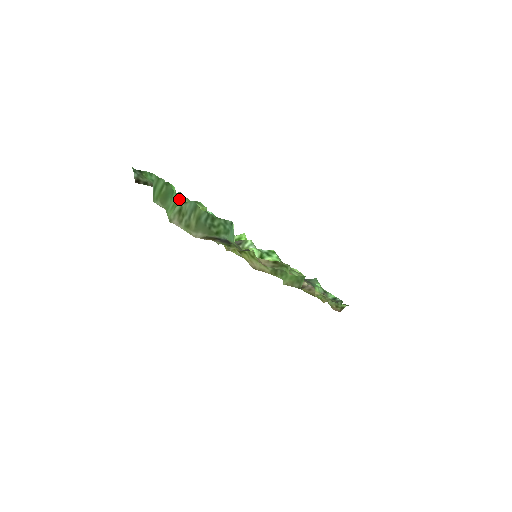
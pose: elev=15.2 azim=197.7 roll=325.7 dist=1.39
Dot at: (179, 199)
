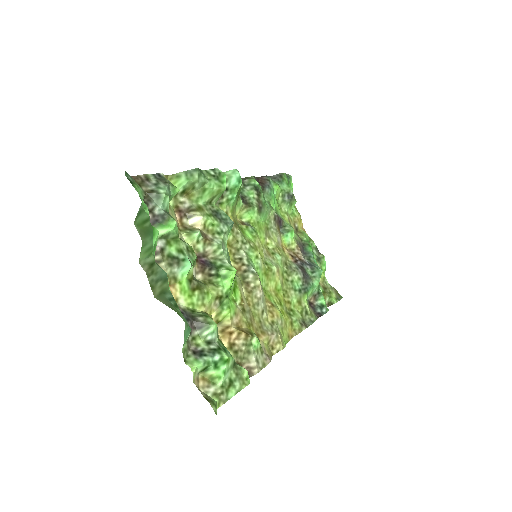
Dot at: (169, 226)
